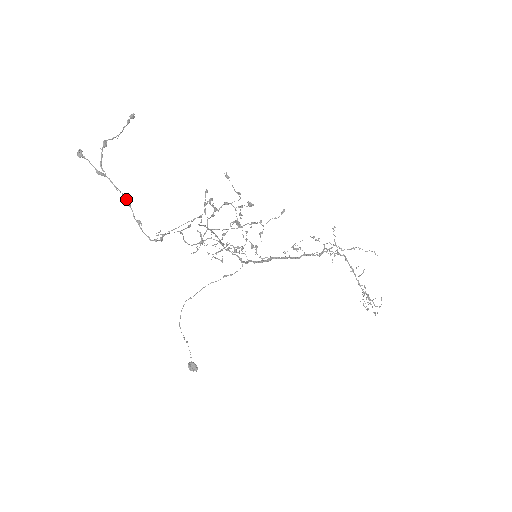
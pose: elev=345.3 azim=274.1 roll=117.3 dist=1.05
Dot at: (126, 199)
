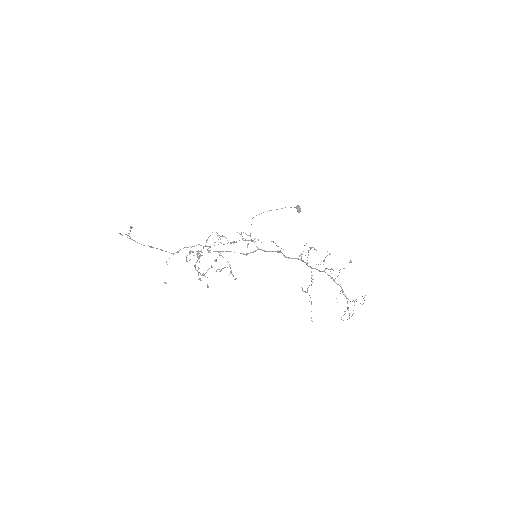
Dot at: occluded
